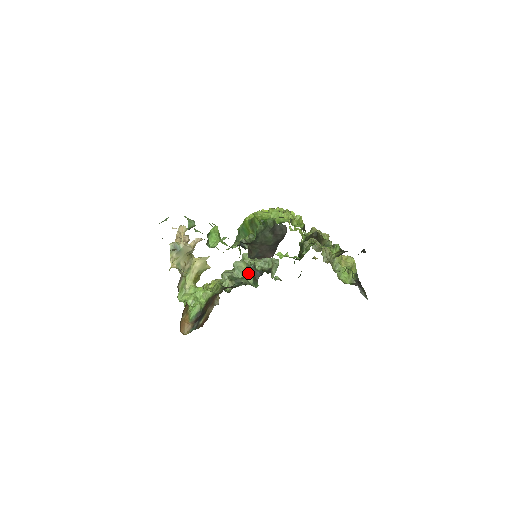
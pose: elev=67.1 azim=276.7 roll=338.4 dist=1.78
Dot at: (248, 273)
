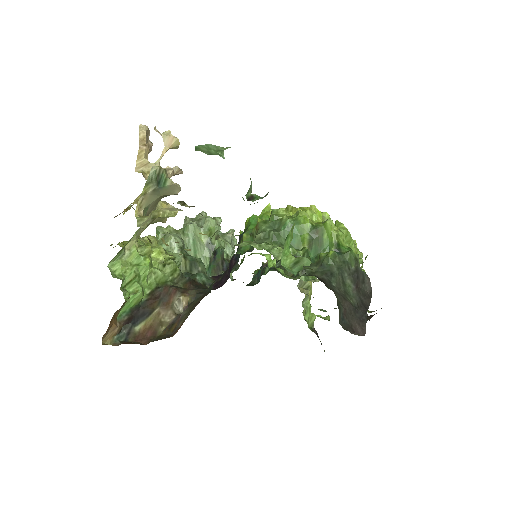
Dot at: (205, 253)
